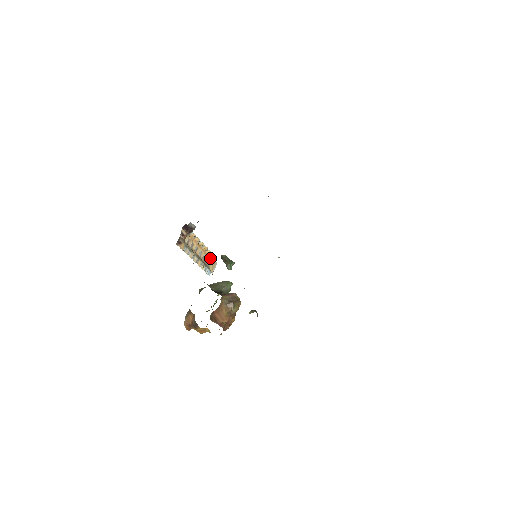
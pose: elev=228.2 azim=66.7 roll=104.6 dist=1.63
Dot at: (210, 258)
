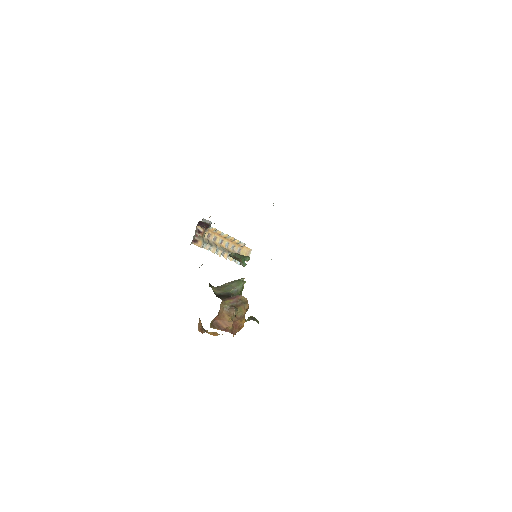
Dot at: (241, 247)
